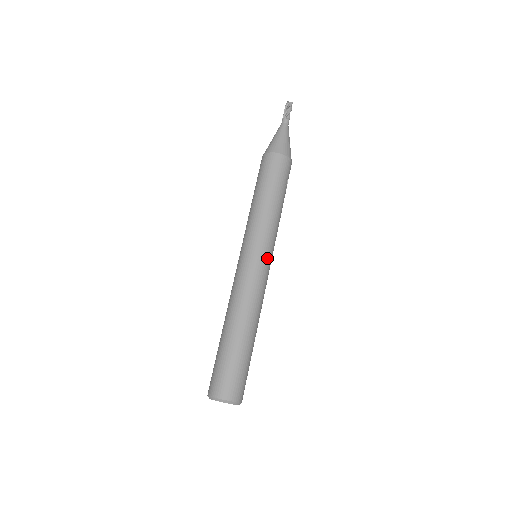
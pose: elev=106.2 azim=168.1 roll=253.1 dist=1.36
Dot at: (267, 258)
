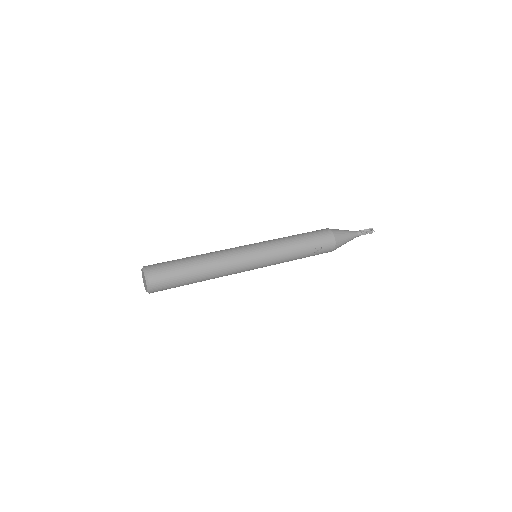
Dot at: (259, 257)
